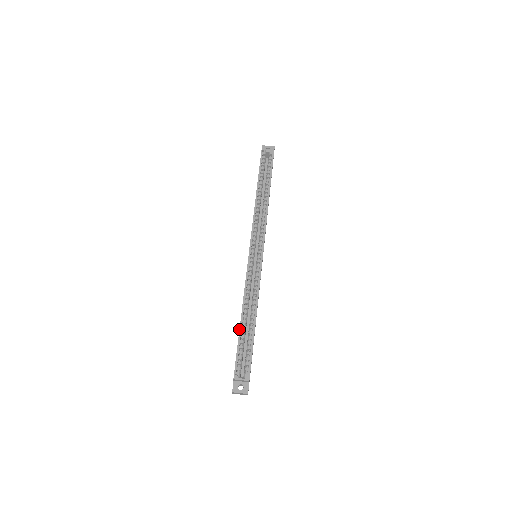
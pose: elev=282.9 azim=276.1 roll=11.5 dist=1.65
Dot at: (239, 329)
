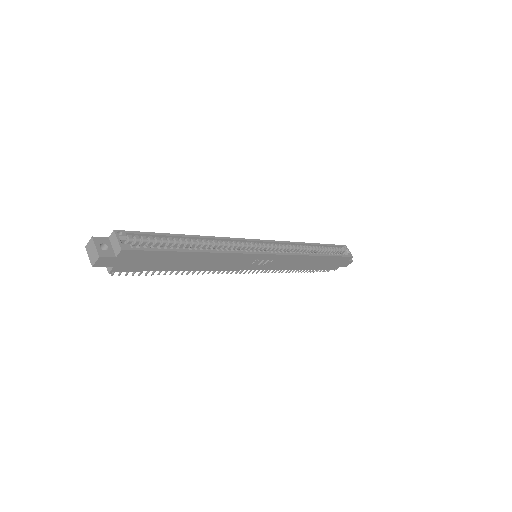
Dot at: occluded
